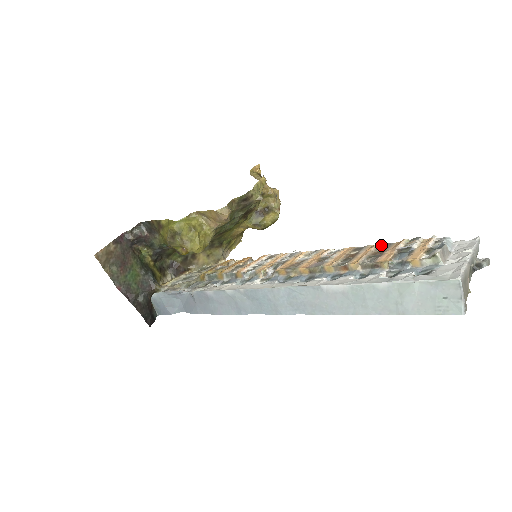
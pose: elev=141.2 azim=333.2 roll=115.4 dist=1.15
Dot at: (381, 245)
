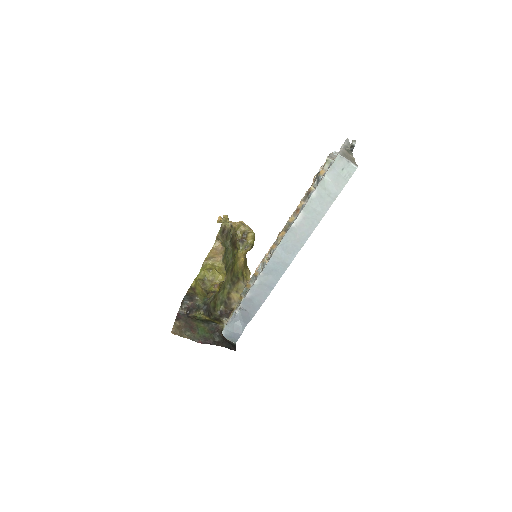
Dot at: occluded
